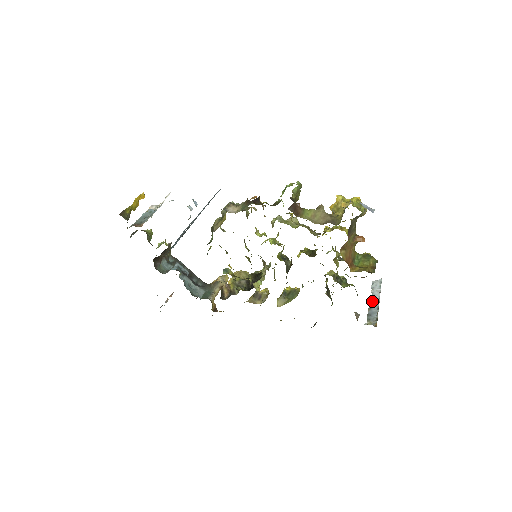
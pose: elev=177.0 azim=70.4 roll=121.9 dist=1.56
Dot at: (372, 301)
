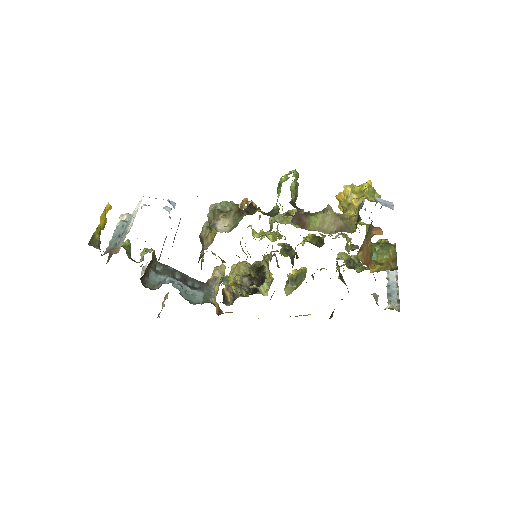
Dot at: (389, 276)
